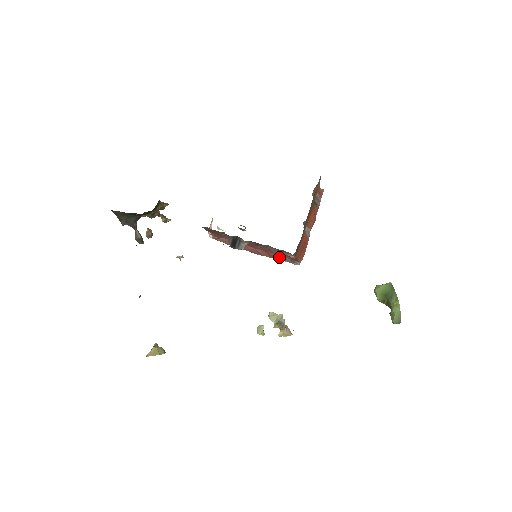
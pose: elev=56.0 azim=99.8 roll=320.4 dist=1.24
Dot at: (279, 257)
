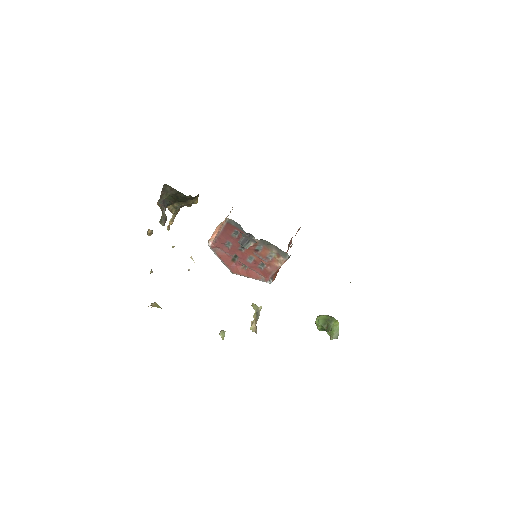
Dot at: (256, 275)
